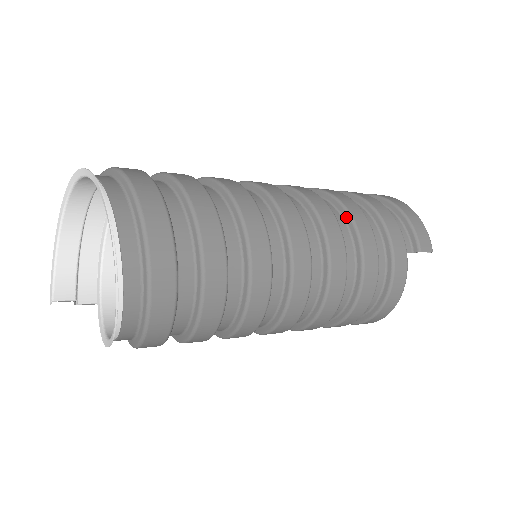
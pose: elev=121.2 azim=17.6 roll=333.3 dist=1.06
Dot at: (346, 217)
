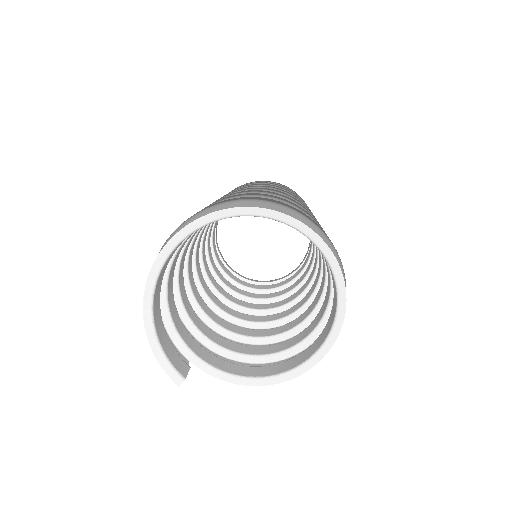
Dot at: occluded
